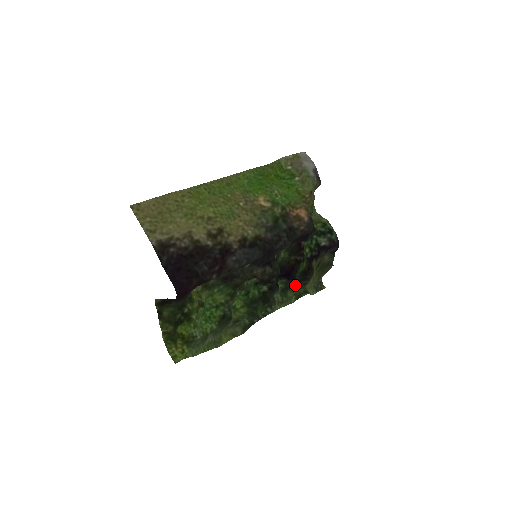
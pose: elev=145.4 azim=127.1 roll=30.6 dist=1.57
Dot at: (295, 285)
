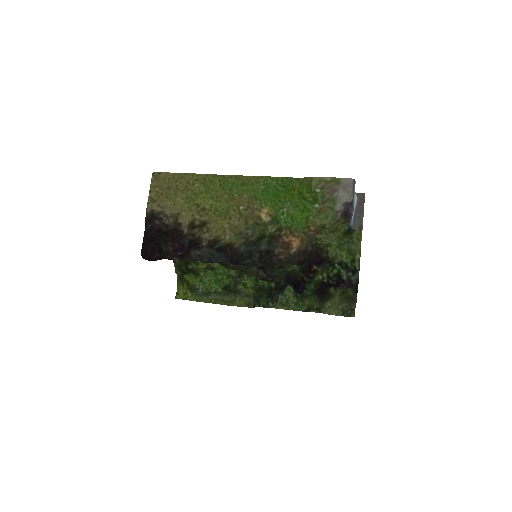
Dot at: (315, 297)
